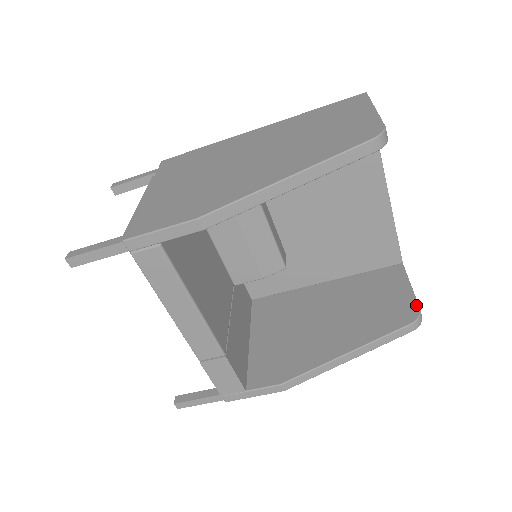
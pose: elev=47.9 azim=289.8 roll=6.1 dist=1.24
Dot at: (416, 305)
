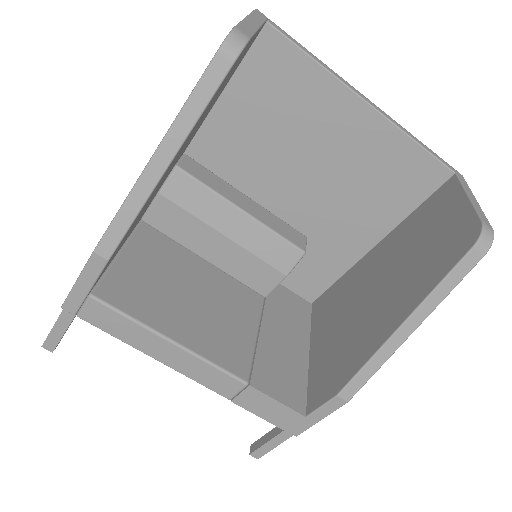
Dot at: (476, 218)
